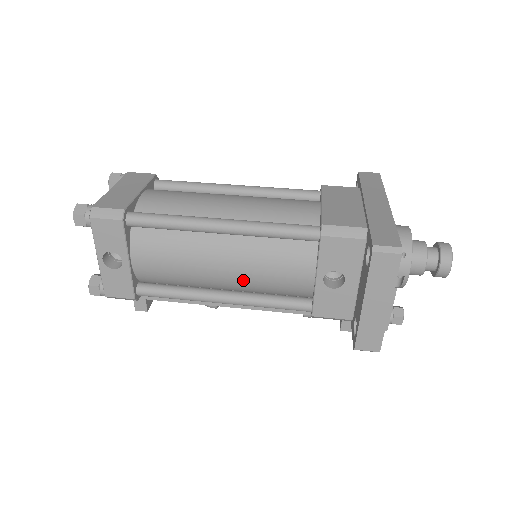
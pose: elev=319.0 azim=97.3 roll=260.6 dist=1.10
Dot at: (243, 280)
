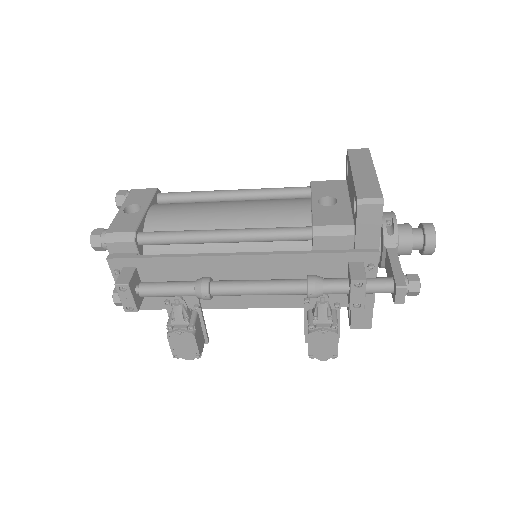
Dot at: (246, 215)
